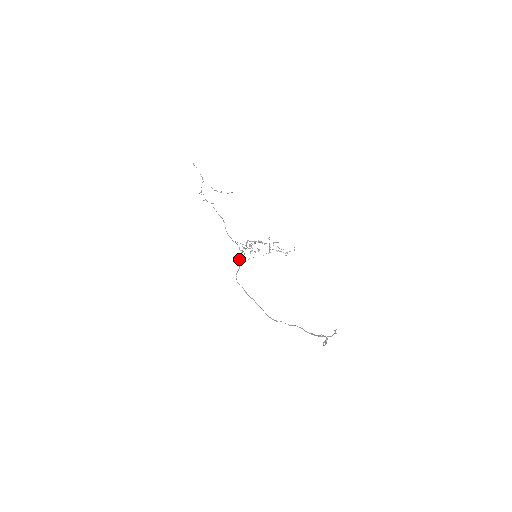
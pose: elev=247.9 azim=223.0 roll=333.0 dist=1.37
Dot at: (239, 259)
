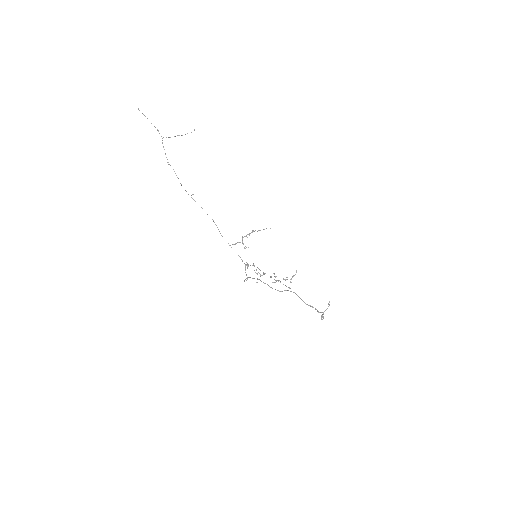
Dot at: occluded
